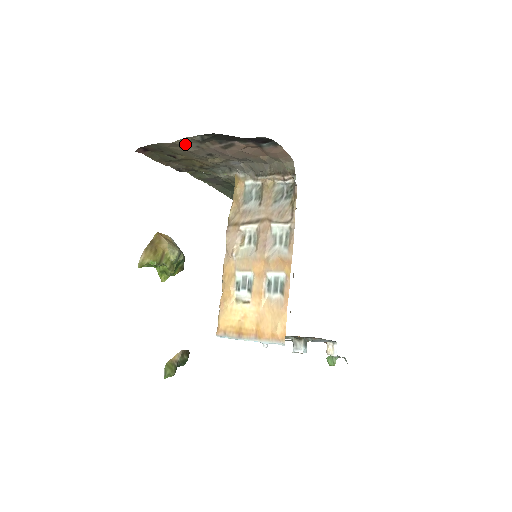
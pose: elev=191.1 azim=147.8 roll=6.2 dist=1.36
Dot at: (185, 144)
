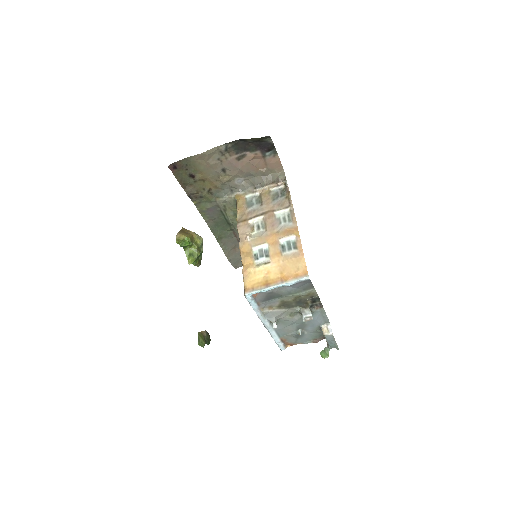
Dot at: (210, 156)
